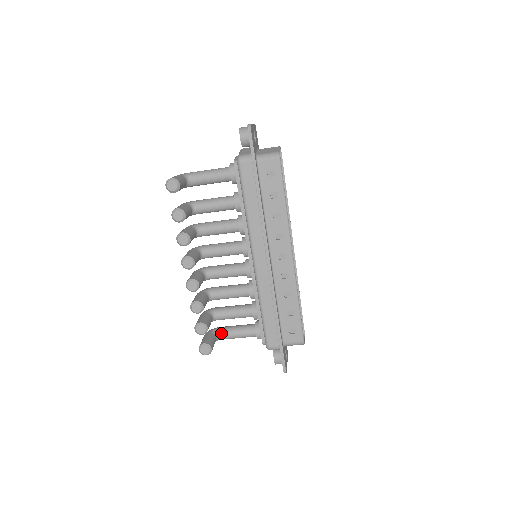
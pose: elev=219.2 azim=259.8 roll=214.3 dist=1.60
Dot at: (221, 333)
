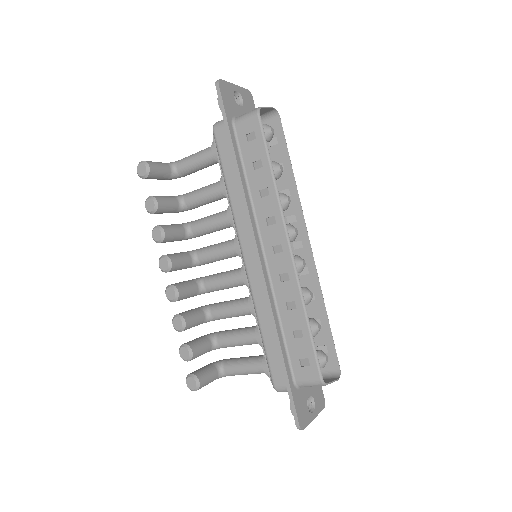
Dot at: (225, 366)
